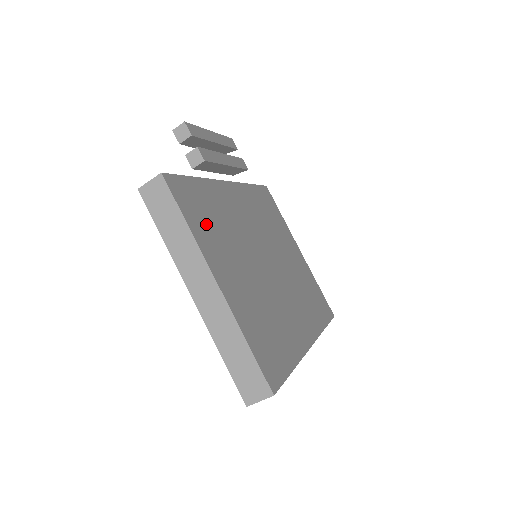
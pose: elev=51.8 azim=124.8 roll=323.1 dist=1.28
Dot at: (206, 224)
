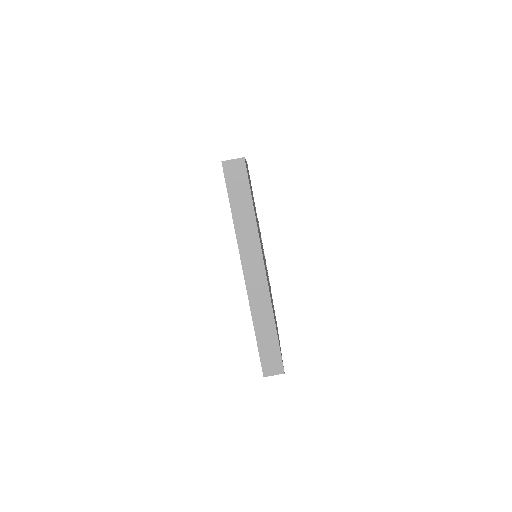
Dot at: occluded
